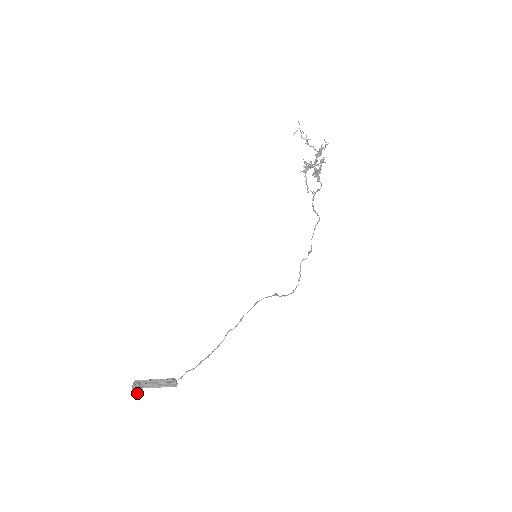
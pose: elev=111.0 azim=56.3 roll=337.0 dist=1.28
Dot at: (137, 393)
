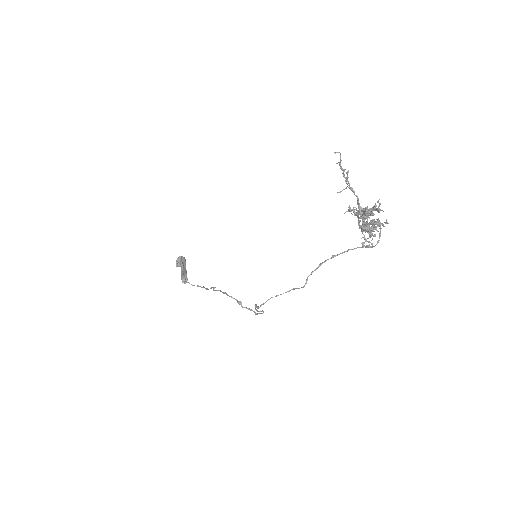
Dot at: (176, 264)
